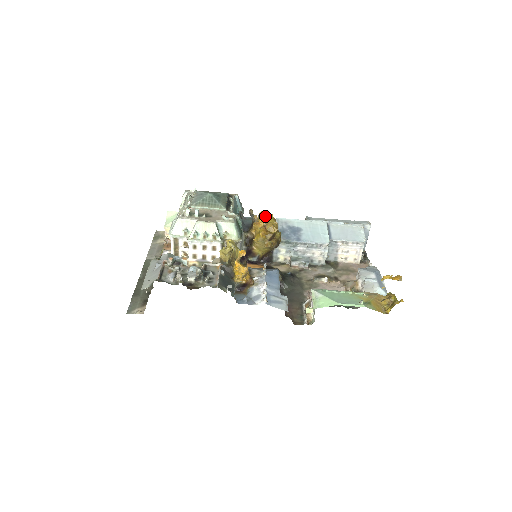
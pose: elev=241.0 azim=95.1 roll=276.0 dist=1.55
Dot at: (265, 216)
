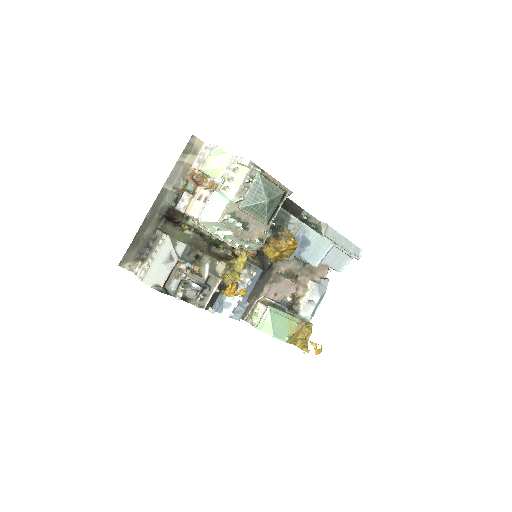
Dot at: (291, 246)
